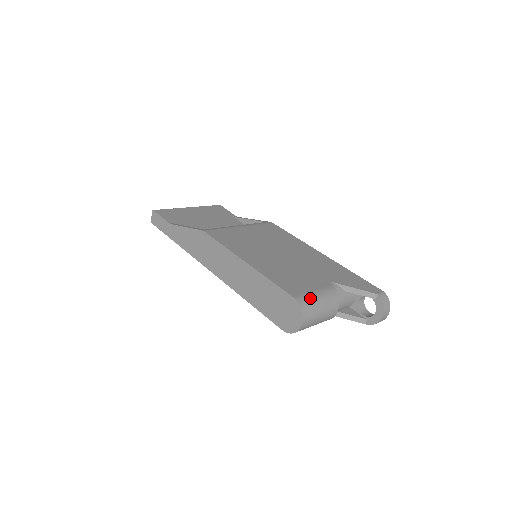
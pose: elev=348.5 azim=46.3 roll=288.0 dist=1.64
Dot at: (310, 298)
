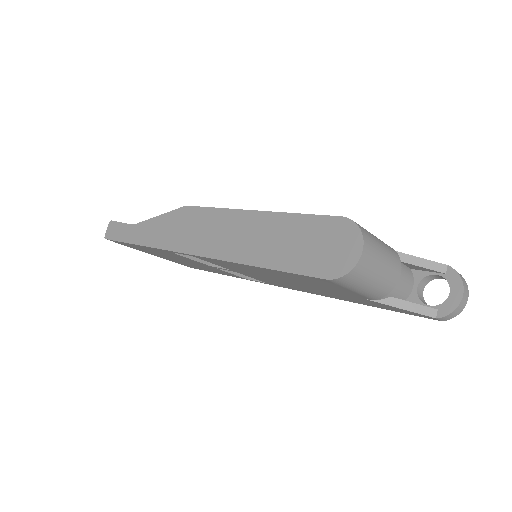
Dot at: (365, 229)
